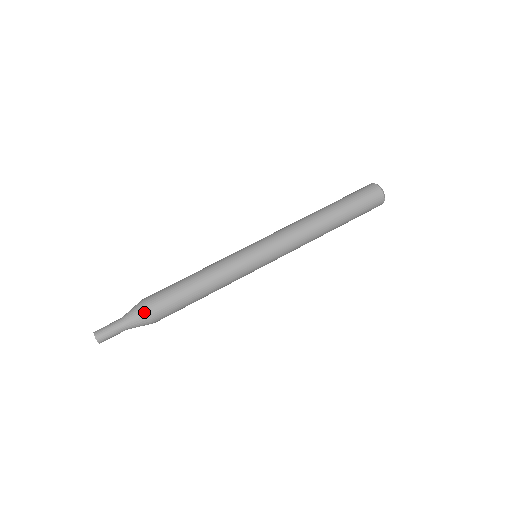
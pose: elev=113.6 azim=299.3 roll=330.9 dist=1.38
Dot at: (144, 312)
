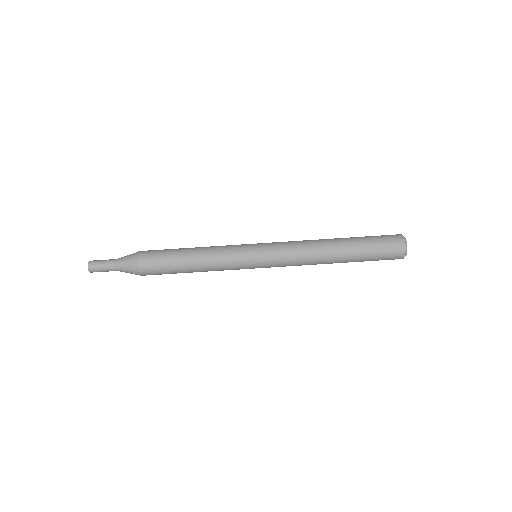
Dot at: occluded
